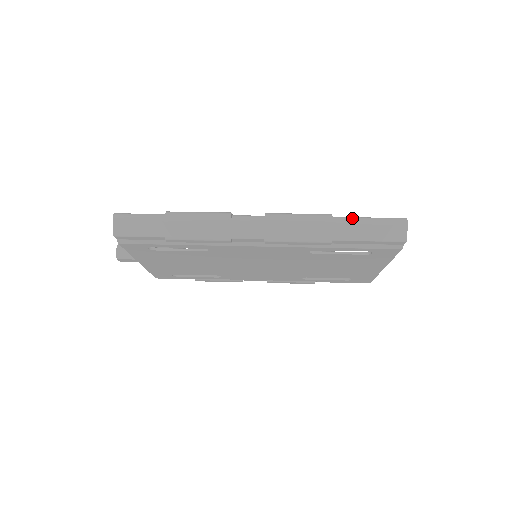
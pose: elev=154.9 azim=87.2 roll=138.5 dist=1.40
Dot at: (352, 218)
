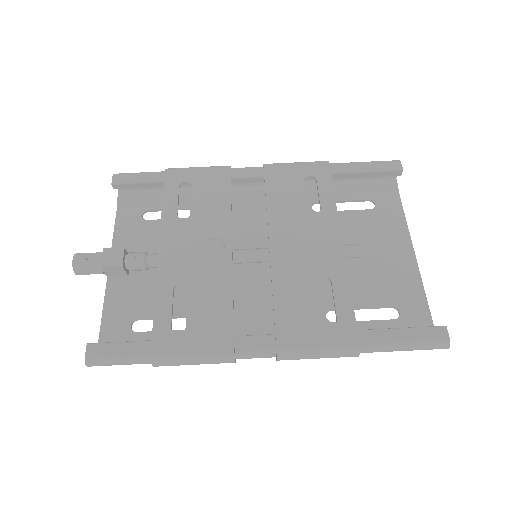
Dot at: (383, 349)
